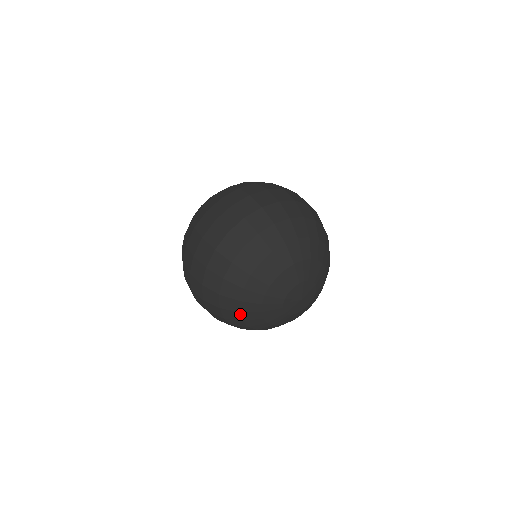
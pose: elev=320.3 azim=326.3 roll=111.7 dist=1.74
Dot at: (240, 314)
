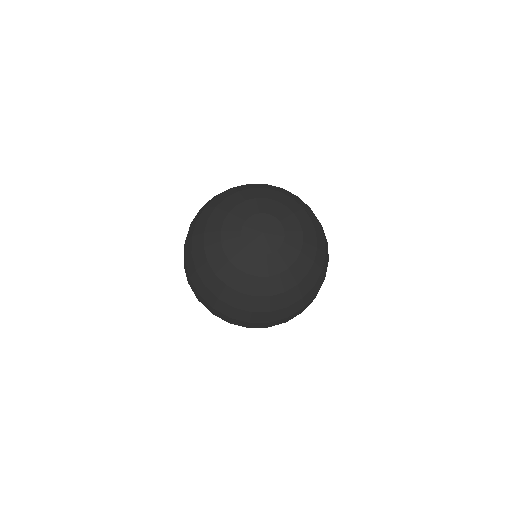
Dot at: (204, 236)
